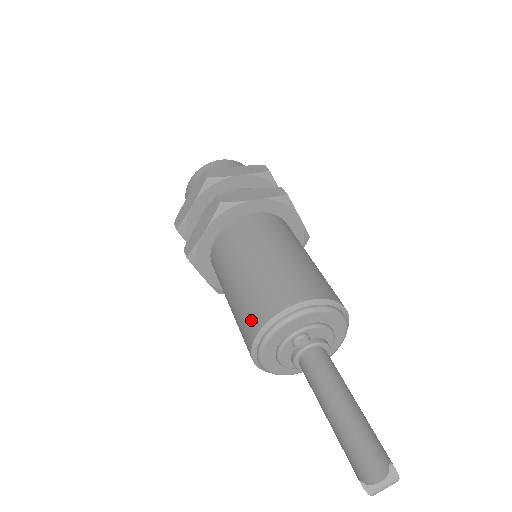
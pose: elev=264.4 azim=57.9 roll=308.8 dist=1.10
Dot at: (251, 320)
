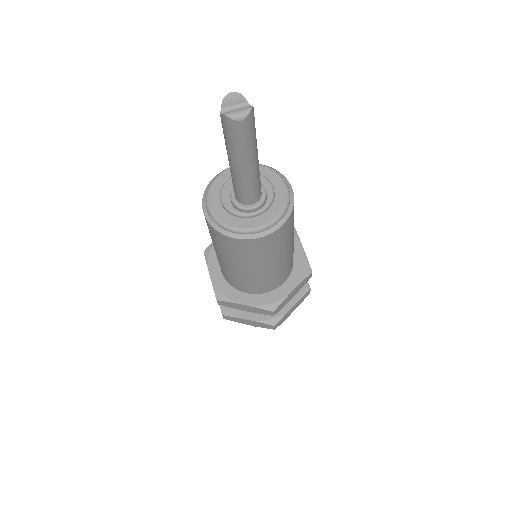
Dot at: occluded
